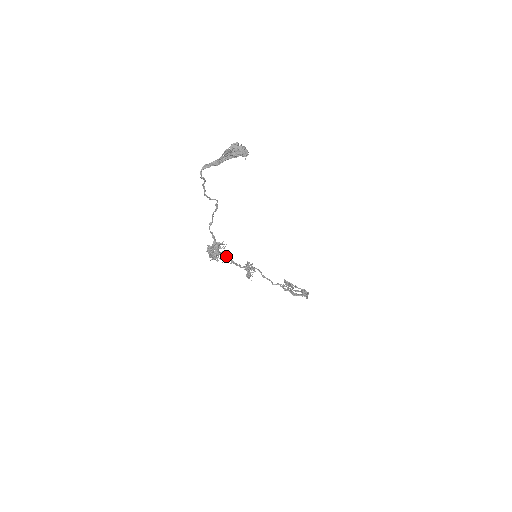
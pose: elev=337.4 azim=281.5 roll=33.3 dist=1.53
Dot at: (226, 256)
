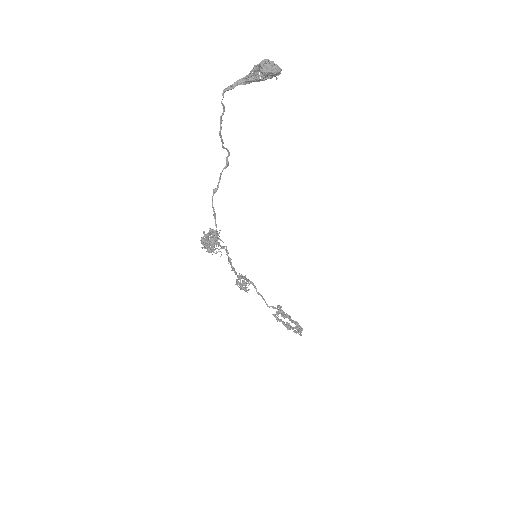
Dot at: occluded
